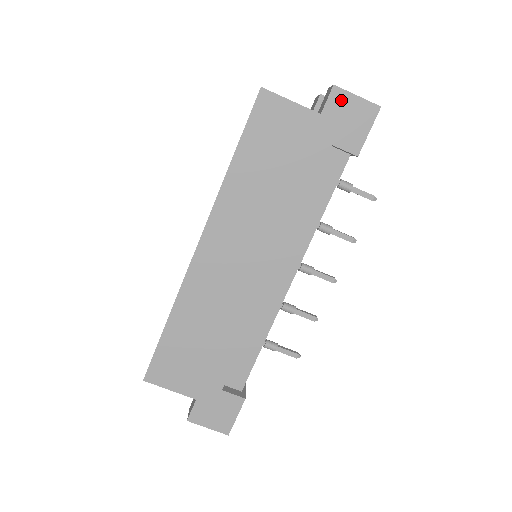
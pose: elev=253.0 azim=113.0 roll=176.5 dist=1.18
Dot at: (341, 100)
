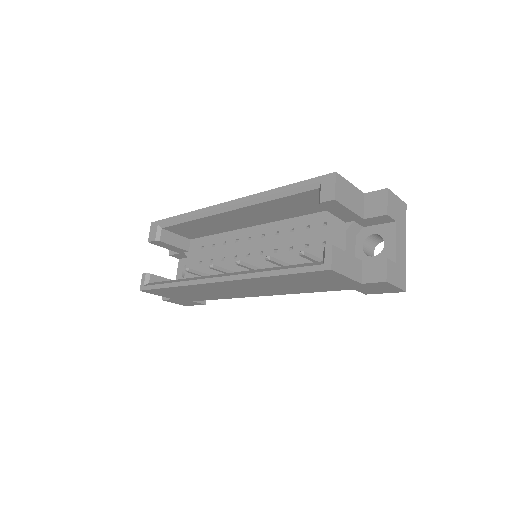
Dot at: (383, 285)
